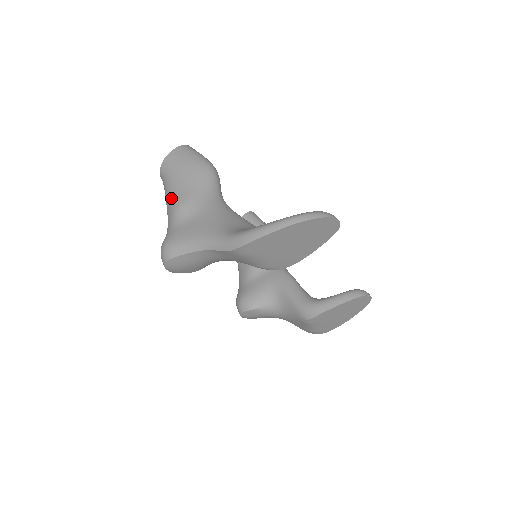
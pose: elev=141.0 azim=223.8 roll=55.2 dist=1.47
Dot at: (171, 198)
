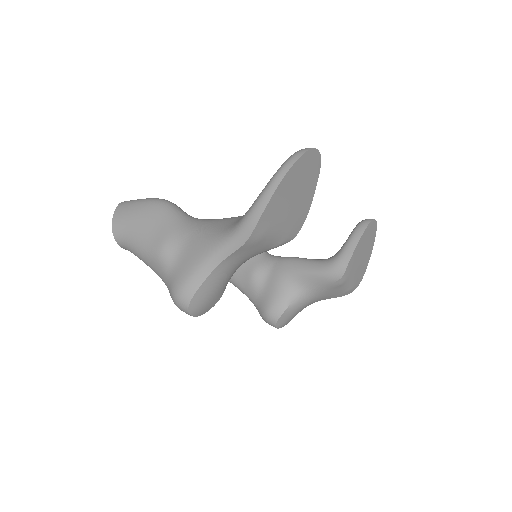
Dot at: (147, 251)
